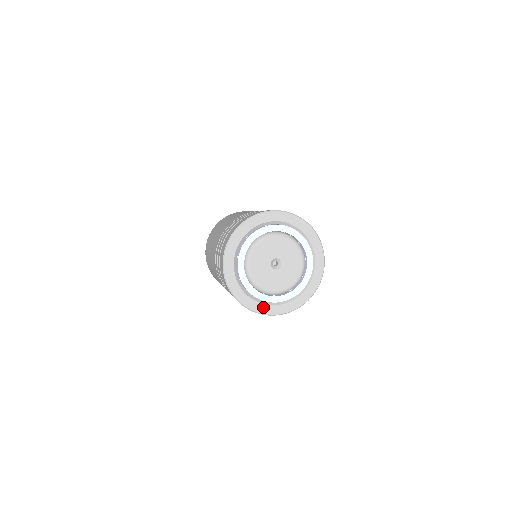
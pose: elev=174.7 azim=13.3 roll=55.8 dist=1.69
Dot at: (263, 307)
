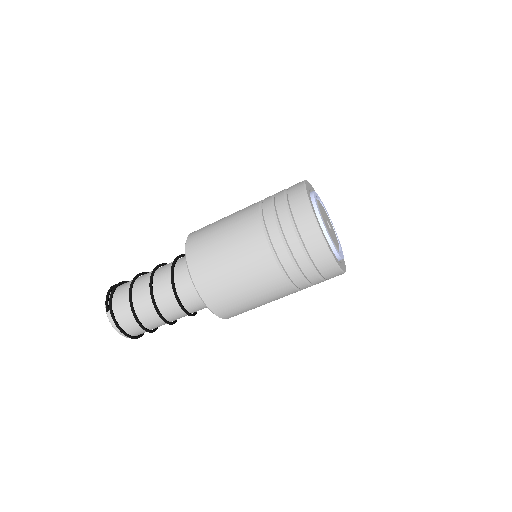
Dot at: (324, 235)
